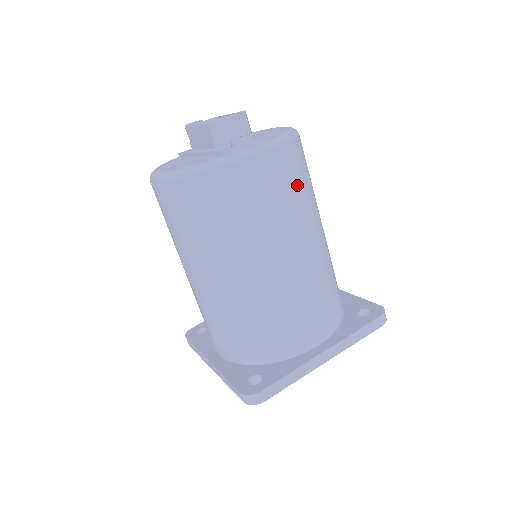
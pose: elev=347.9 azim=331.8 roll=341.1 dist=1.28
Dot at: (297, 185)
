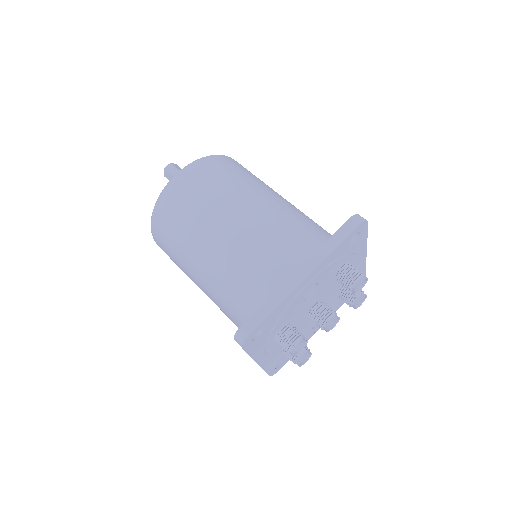
Dot at: (220, 176)
